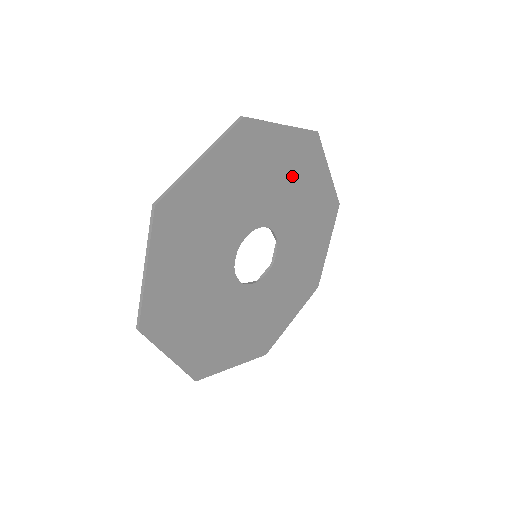
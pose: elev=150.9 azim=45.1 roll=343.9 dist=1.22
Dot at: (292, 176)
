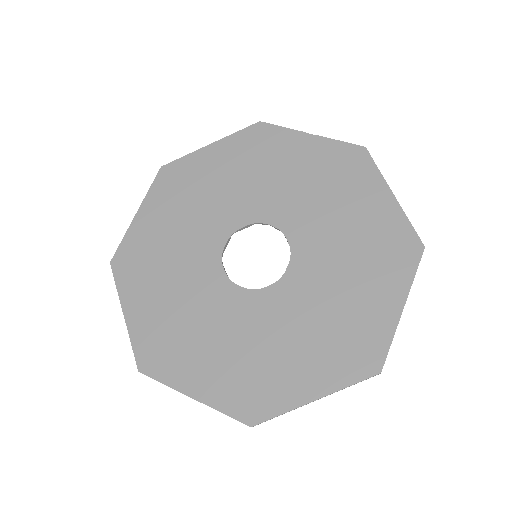
Dot at: (321, 184)
